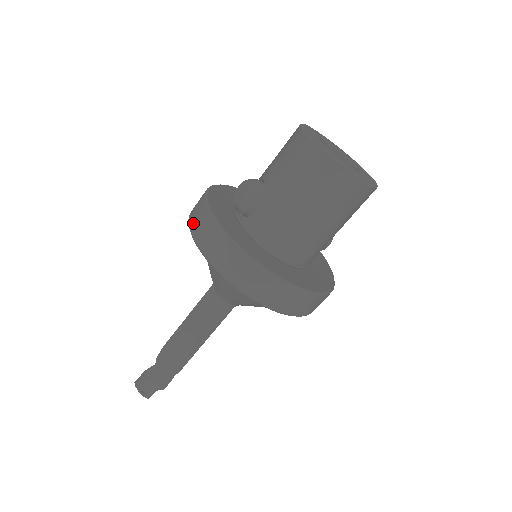
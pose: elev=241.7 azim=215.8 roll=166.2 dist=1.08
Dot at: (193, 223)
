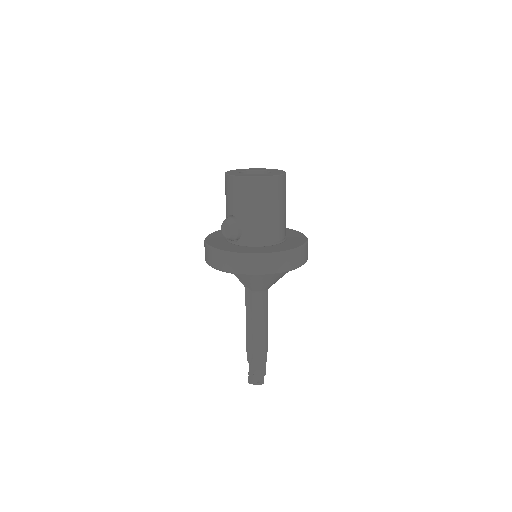
Dot at: (217, 265)
